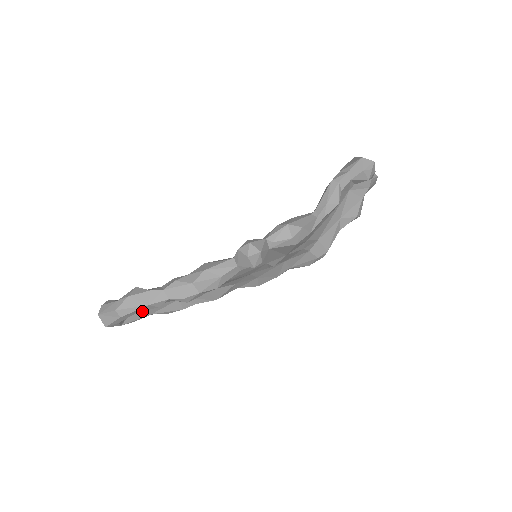
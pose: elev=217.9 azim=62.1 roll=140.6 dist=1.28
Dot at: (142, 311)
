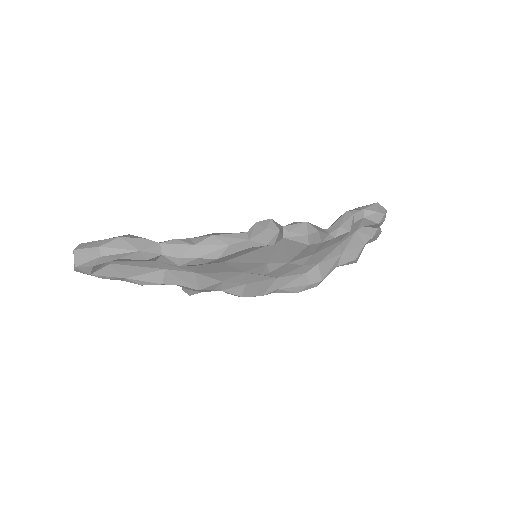
Dot at: (127, 259)
